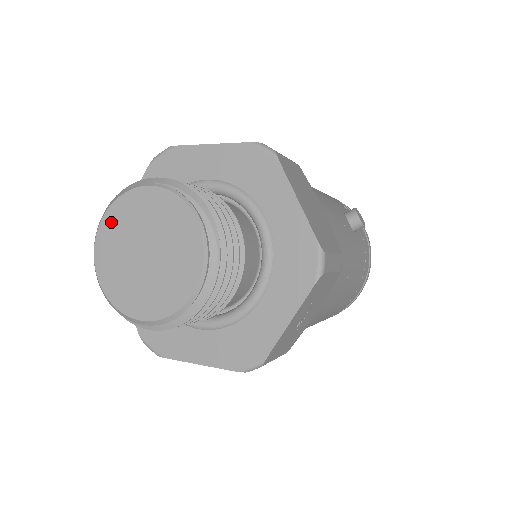
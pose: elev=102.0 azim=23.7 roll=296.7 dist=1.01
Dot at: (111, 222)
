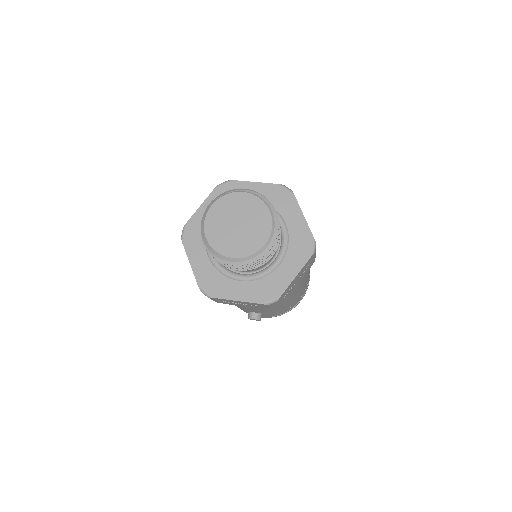
Dot at: (211, 234)
